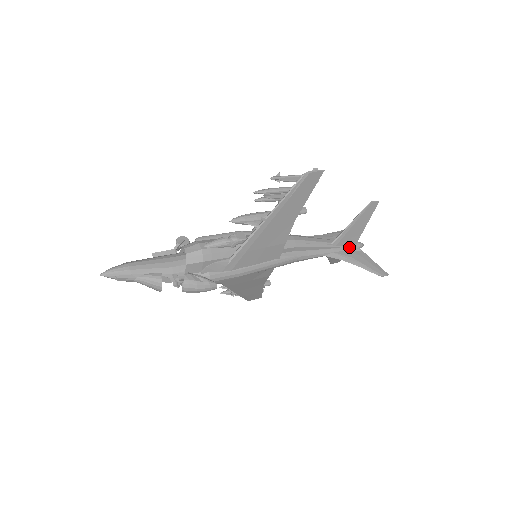
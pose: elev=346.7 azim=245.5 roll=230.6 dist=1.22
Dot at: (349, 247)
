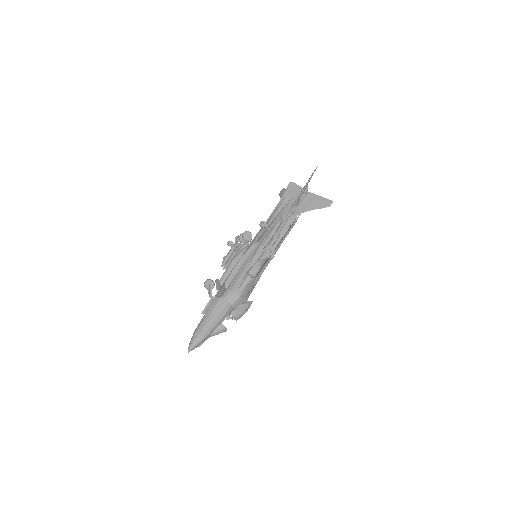
Dot at: (302, 197)
